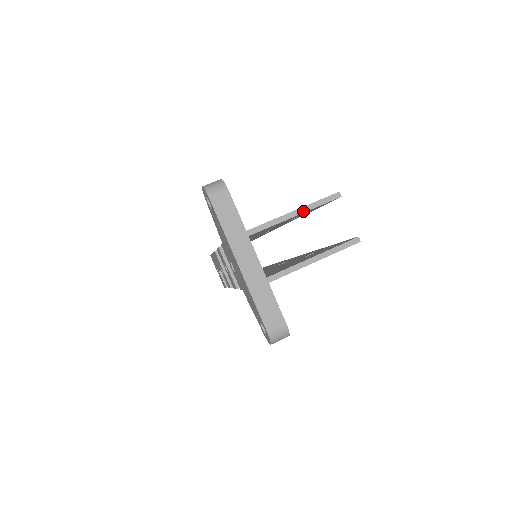
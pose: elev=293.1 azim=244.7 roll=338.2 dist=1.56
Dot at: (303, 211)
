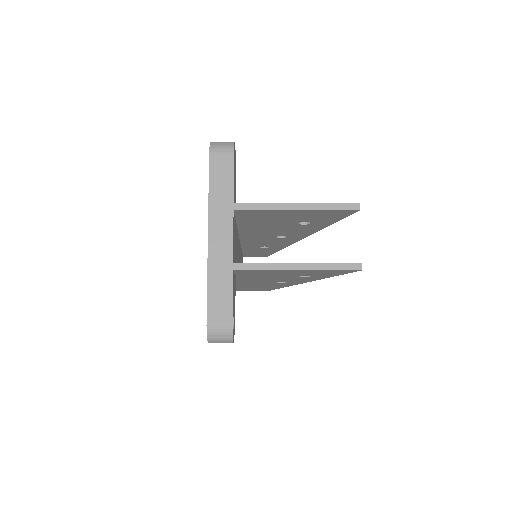
Dot at: (307, 208)
